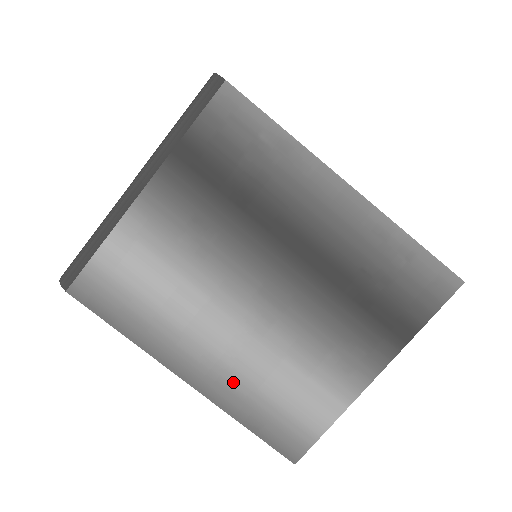
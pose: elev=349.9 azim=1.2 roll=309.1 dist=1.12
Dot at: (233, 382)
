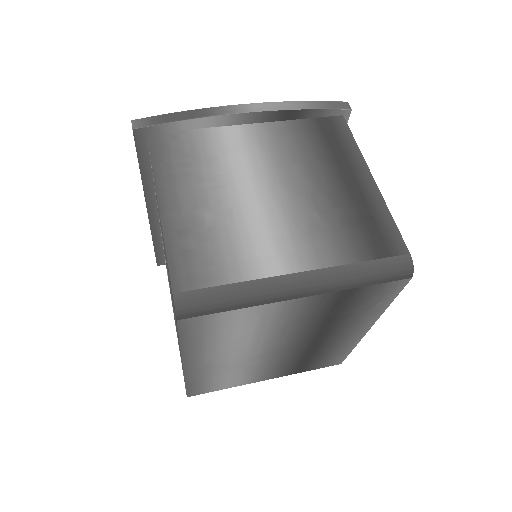
Dot at: (207, 372)
